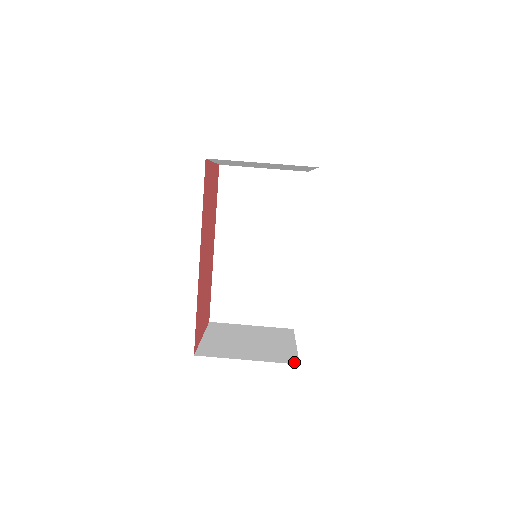
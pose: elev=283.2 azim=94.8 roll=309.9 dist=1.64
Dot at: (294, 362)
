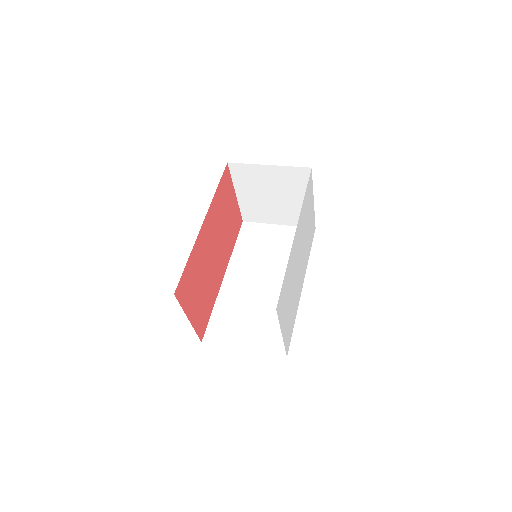
Dot at: occluded
